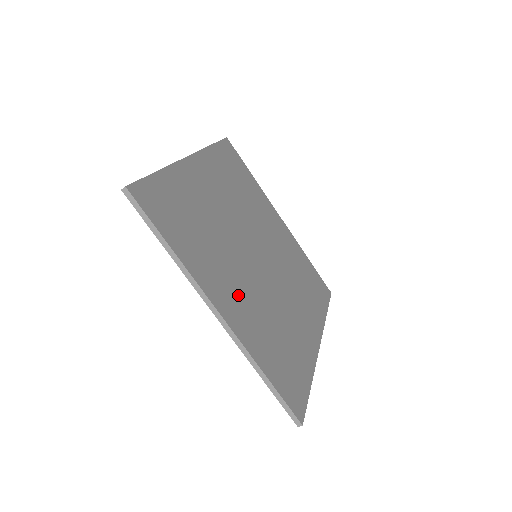
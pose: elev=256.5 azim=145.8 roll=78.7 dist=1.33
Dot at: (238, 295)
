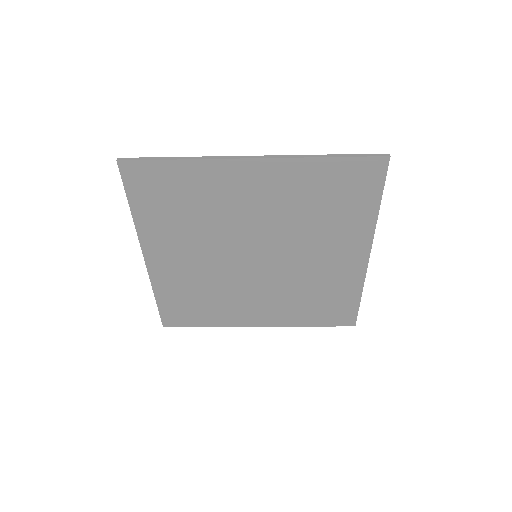
Dot at: (262, 306)
